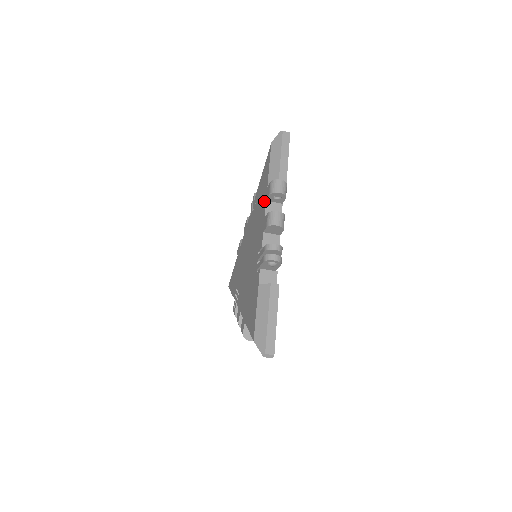
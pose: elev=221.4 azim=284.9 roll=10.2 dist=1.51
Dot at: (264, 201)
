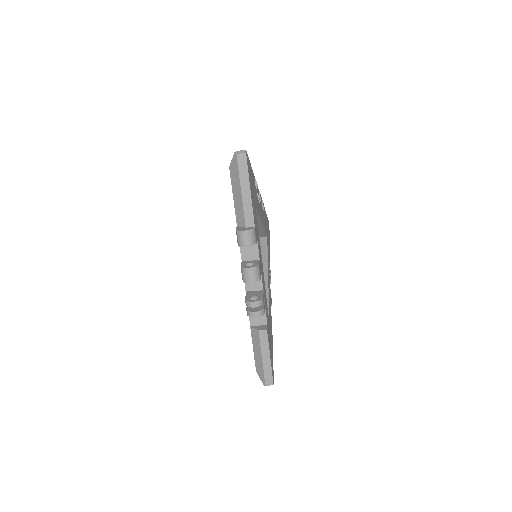
Dot at: occluded
